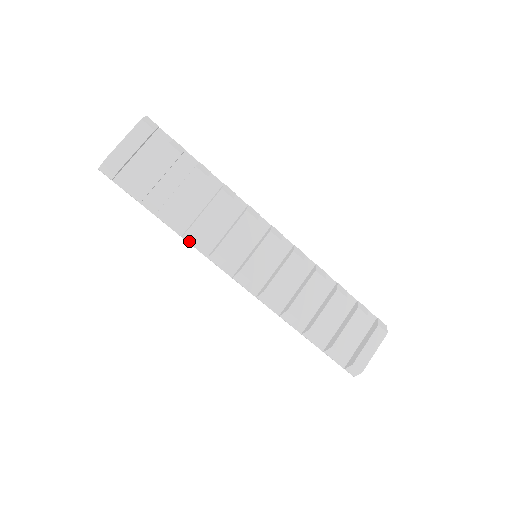
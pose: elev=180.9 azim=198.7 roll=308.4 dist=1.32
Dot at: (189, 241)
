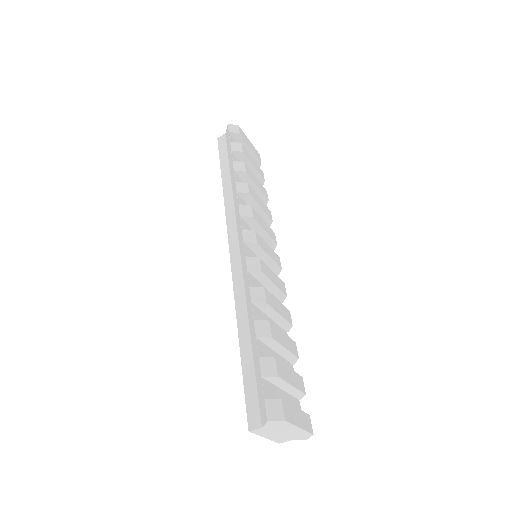
Dot at: (239, 187)
